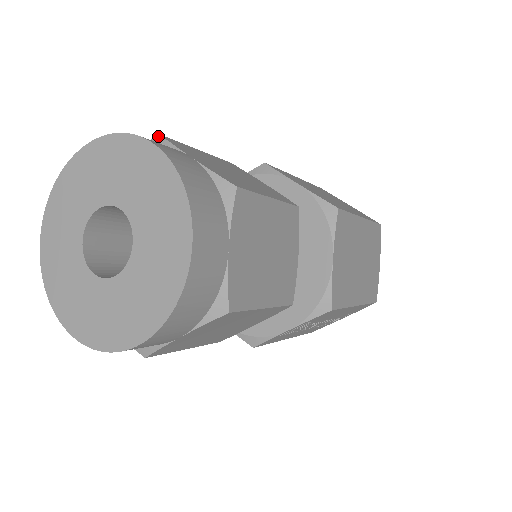
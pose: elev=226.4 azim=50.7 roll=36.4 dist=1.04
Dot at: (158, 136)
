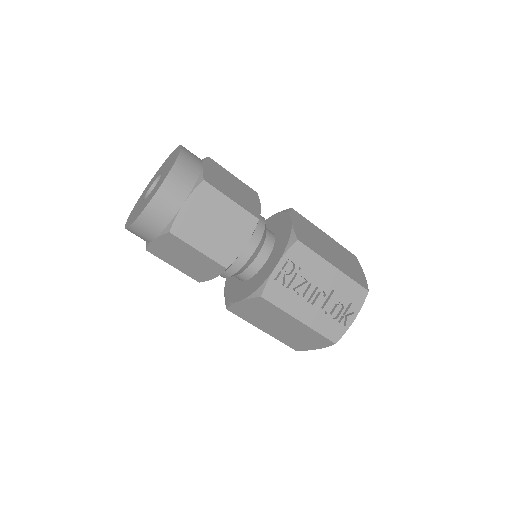
Dot at: occluded
